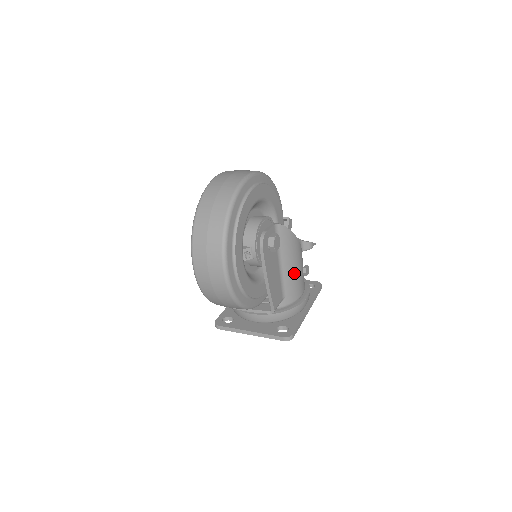
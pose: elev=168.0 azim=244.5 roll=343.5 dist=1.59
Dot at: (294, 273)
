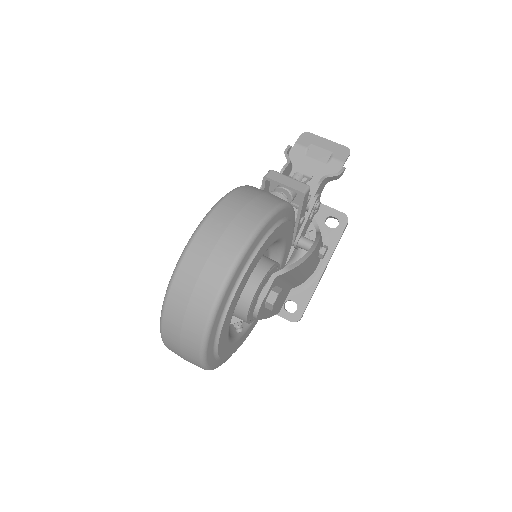
Dot at: (305, 273)
